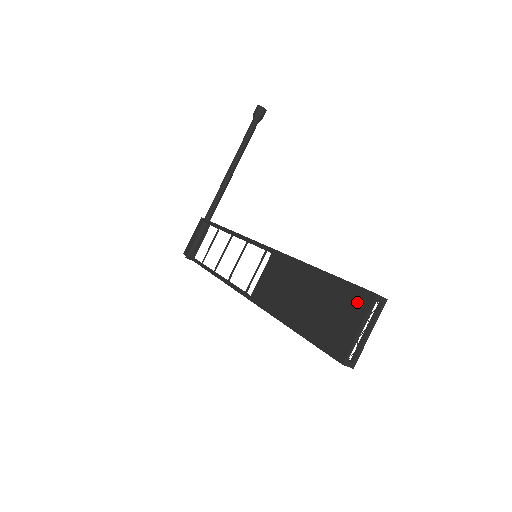
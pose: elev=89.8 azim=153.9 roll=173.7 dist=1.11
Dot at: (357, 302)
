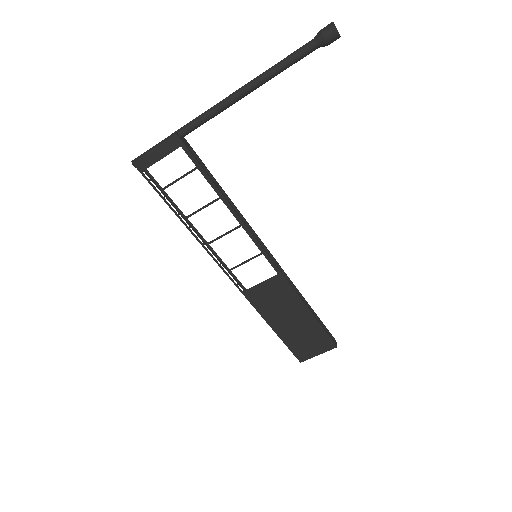
Dot at: (325, 344)
